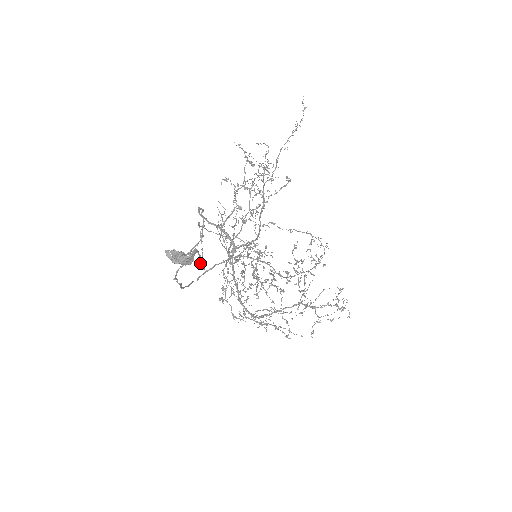
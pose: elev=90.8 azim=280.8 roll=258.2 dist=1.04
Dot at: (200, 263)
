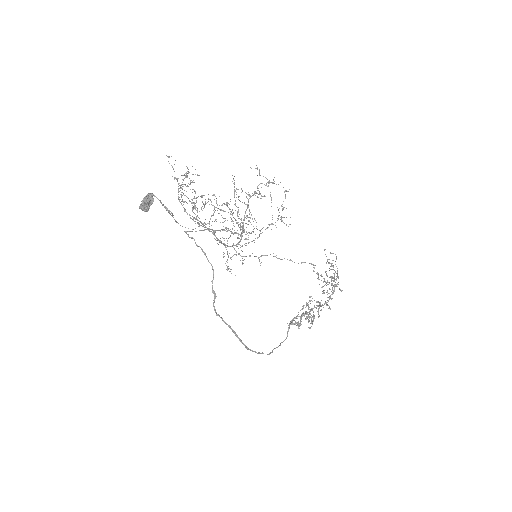
Dot at: (165, 208)
